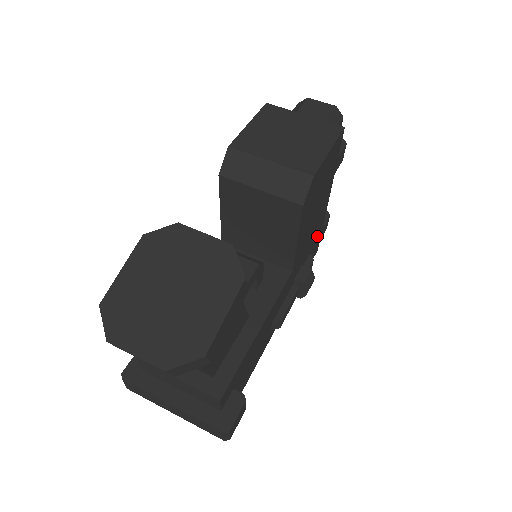
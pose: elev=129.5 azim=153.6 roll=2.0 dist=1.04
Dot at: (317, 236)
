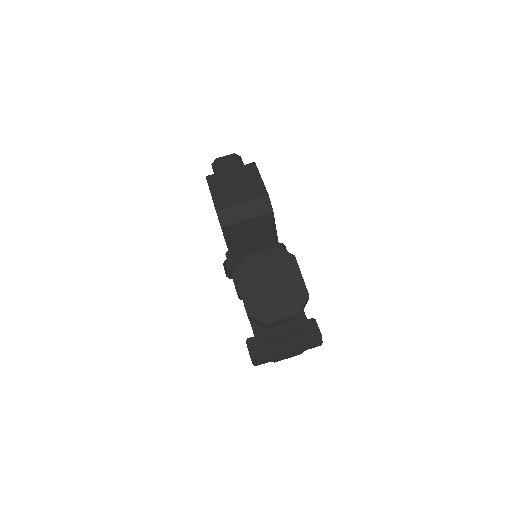
Dot at: occluded
